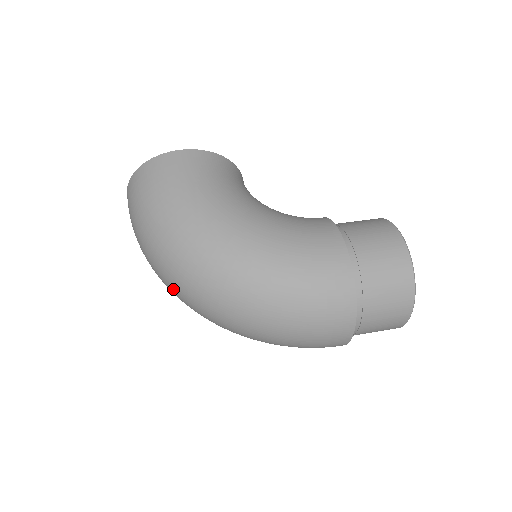
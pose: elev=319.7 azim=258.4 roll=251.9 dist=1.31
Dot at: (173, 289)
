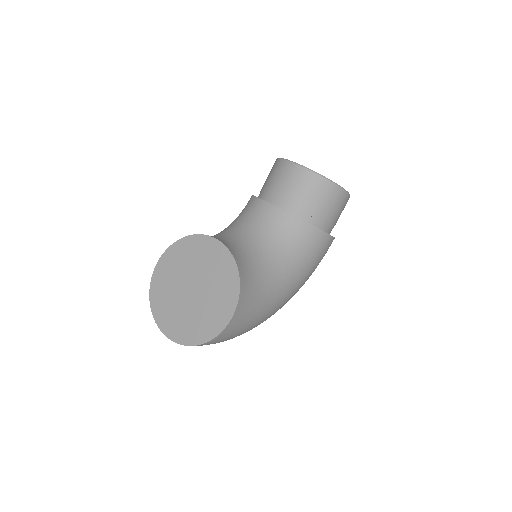
Dot at: occluded
